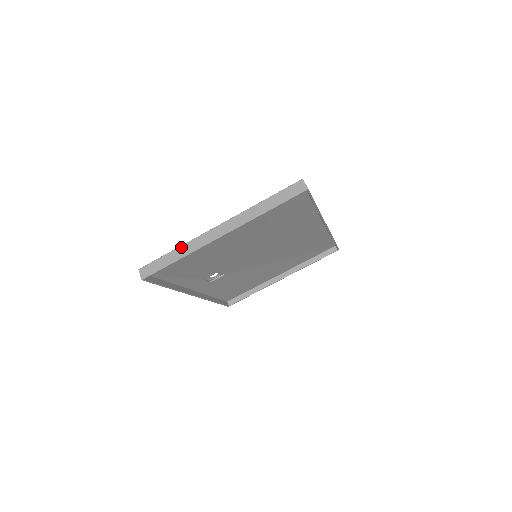
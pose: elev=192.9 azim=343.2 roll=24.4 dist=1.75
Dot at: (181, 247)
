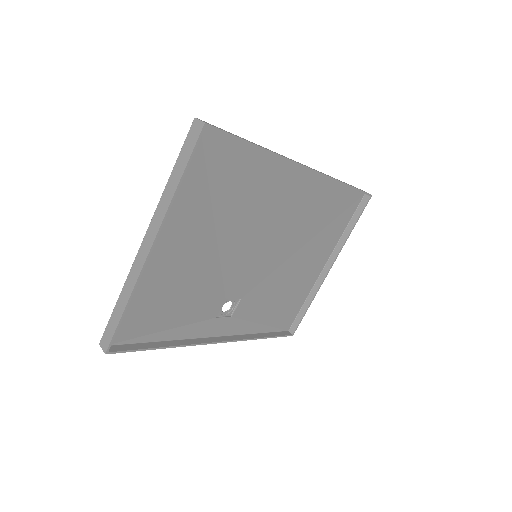
Dot at: (122, 290)
